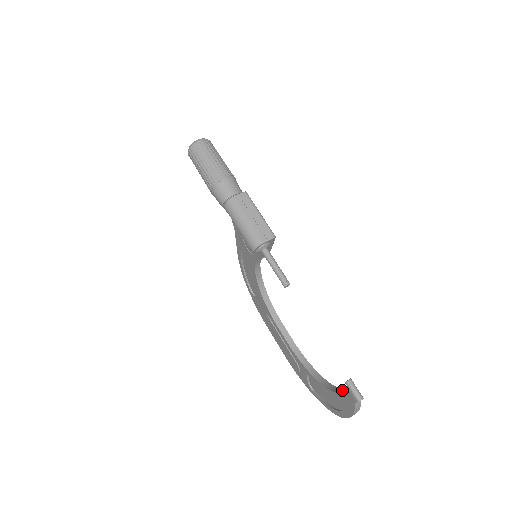
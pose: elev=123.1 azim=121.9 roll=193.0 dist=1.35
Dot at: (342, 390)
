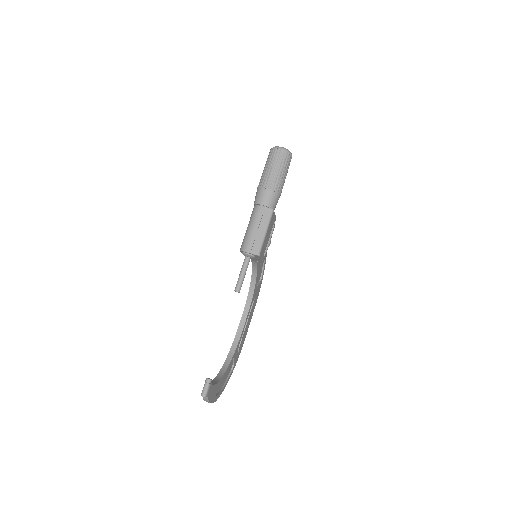
Dot at: (214, 382)
